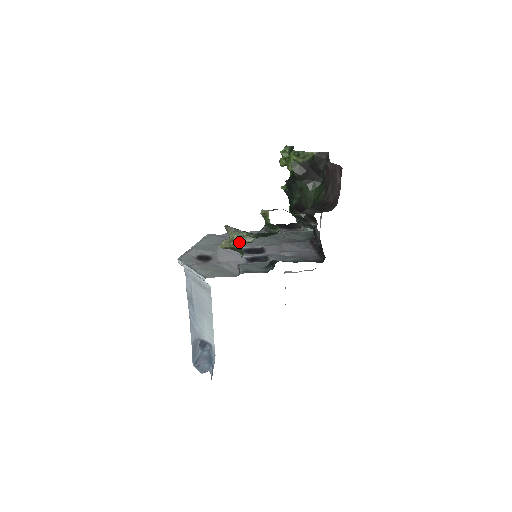
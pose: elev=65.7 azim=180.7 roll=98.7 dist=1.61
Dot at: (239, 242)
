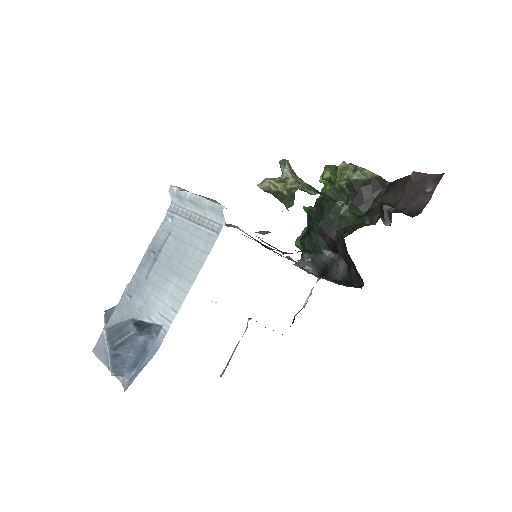
Dot at: (294, 186)
